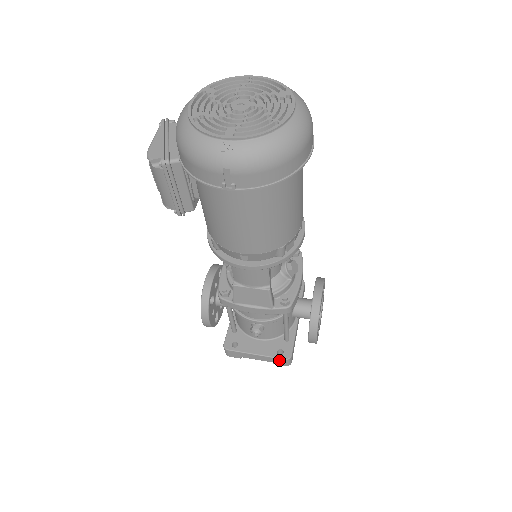
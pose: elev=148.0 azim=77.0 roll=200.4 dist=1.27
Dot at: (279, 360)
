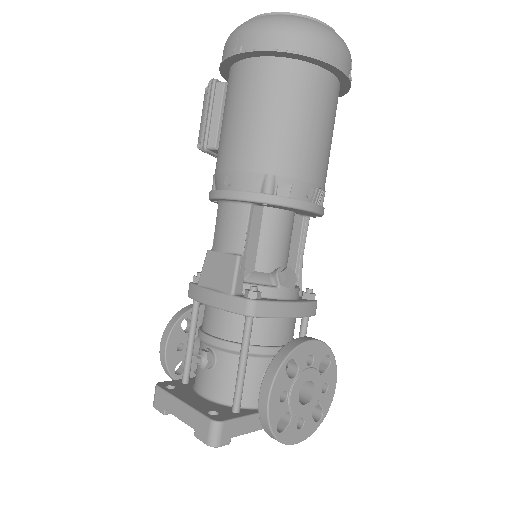
Dot at: (203, 421)
